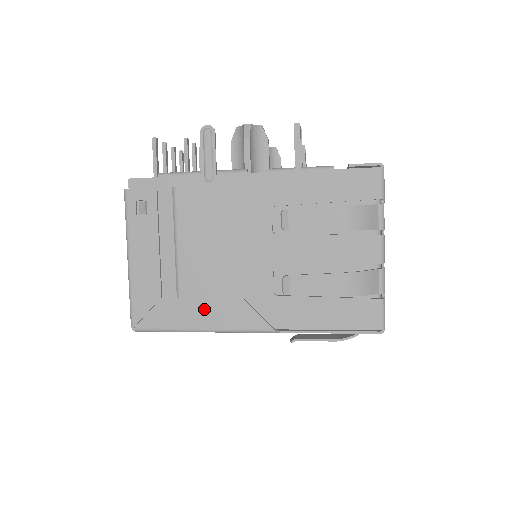
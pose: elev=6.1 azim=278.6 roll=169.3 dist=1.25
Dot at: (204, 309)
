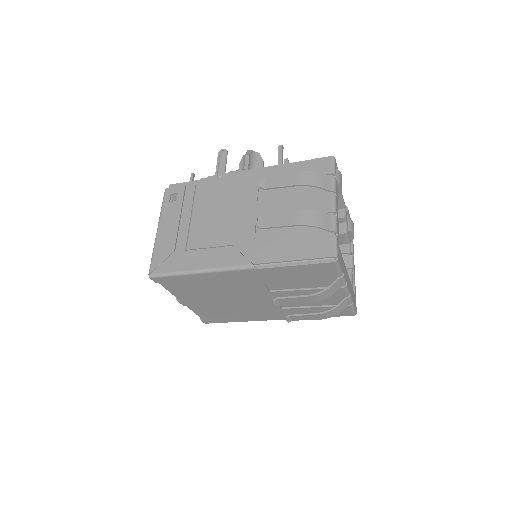
Dot at: (203, 255)
